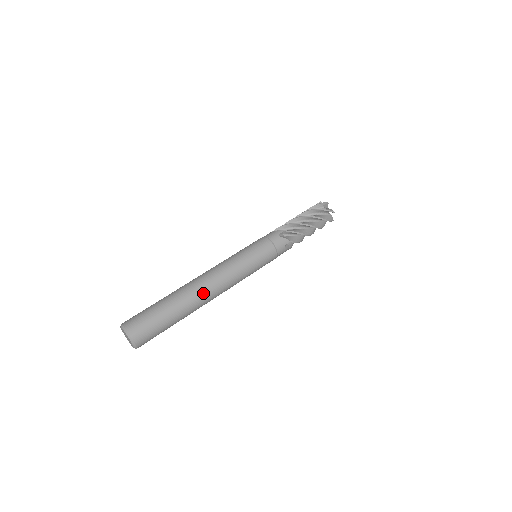
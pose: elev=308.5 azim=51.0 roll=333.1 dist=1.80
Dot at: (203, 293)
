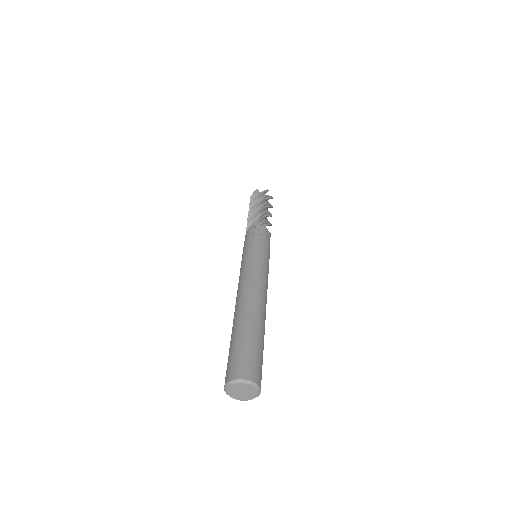
Dot at: occluded
